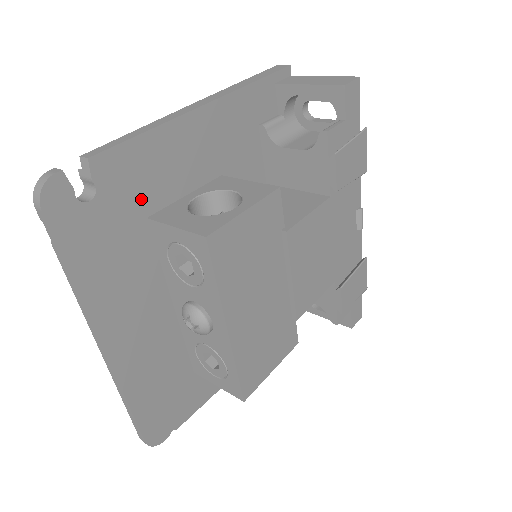
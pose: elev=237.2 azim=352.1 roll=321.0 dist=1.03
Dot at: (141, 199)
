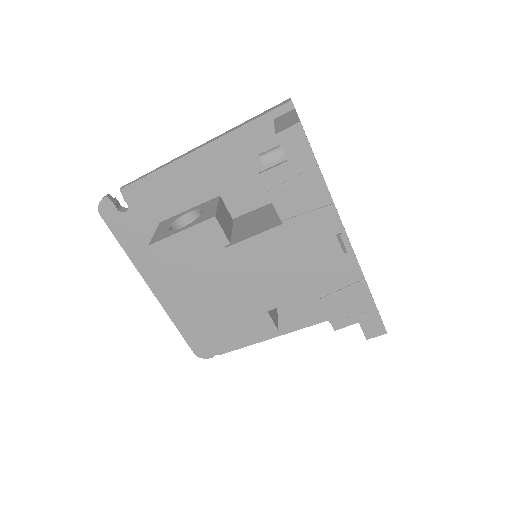
Dot at: (159, 210)
